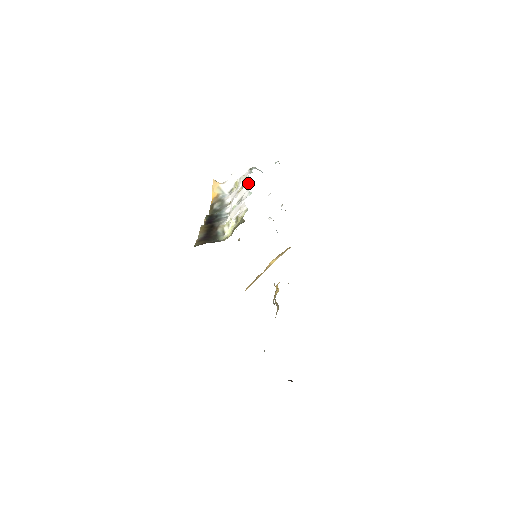
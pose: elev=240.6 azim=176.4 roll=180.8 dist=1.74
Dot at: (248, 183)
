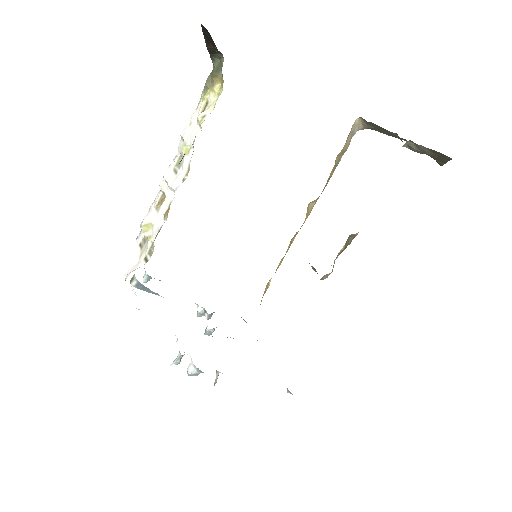
Dot at: (158, 192)
